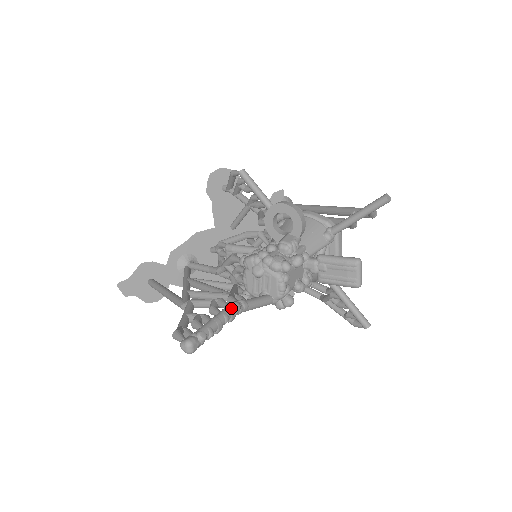
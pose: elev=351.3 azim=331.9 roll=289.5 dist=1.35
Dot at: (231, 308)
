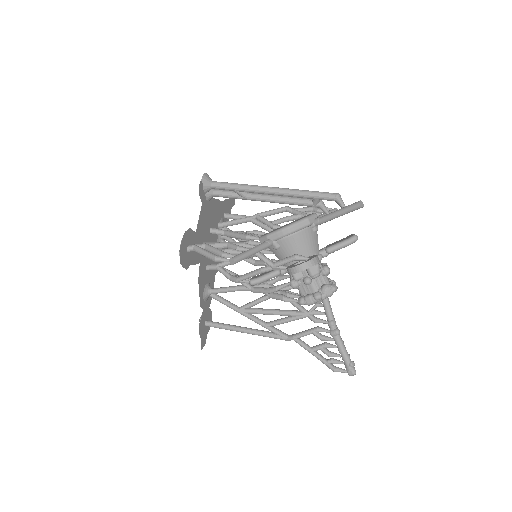
Dot at: (338, 336)
